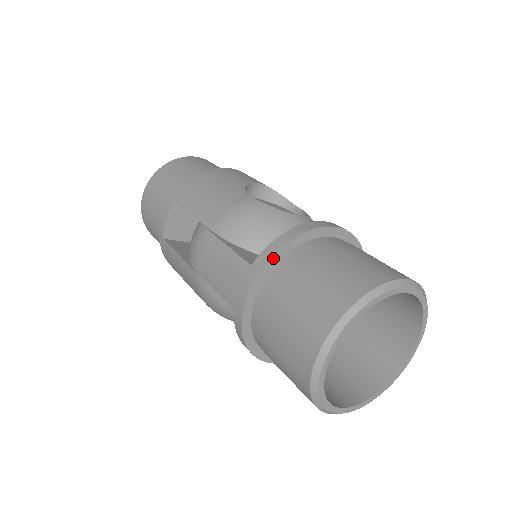
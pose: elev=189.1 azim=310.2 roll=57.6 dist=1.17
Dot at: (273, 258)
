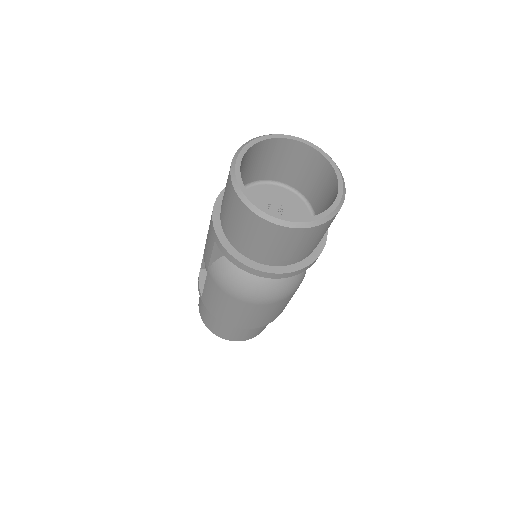
Dot at: (220, 196)
